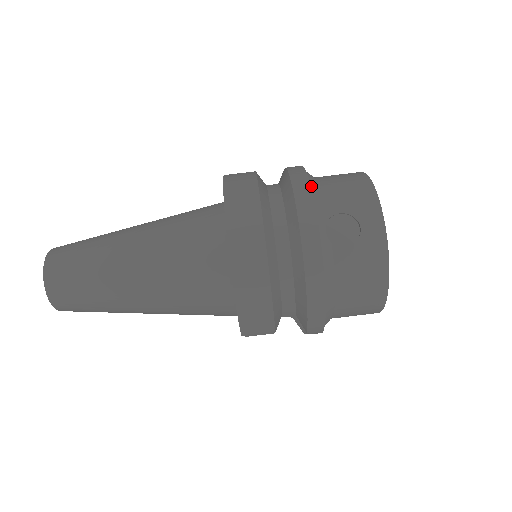
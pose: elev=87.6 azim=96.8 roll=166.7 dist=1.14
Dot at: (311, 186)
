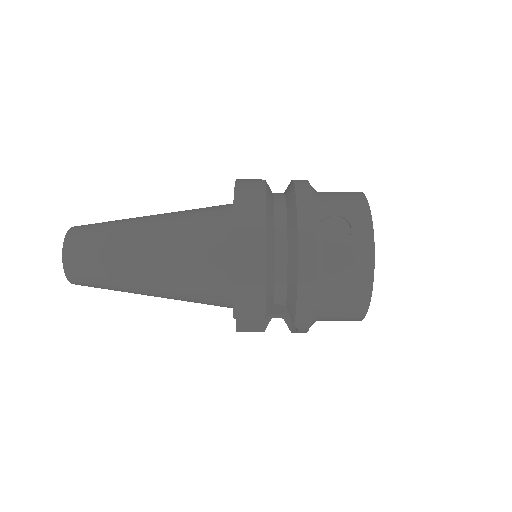
Dot at: (311, 191)
